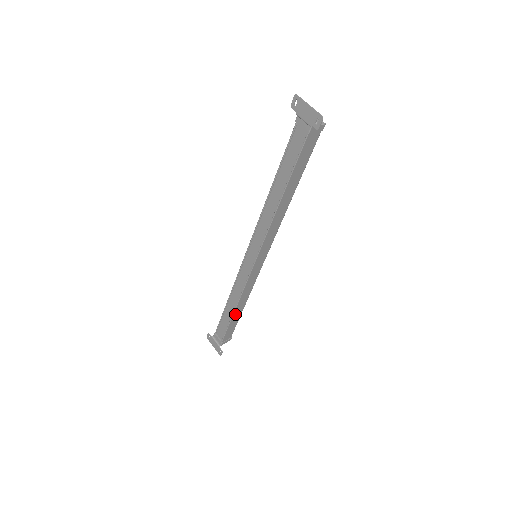
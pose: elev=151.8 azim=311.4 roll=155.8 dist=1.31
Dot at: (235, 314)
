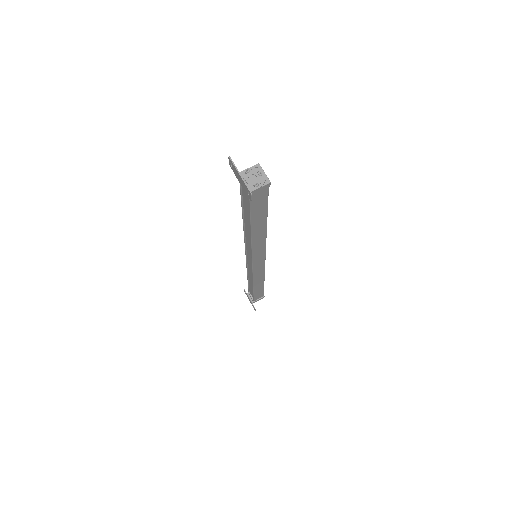
Dot at: (256, 288)
